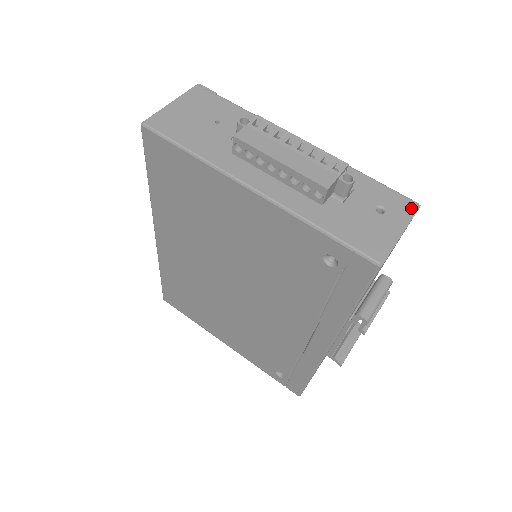
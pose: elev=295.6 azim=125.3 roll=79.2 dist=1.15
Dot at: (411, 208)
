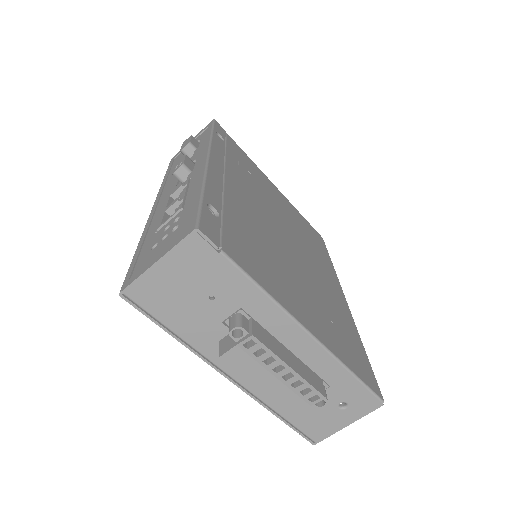
Dot at: (373, 407)
